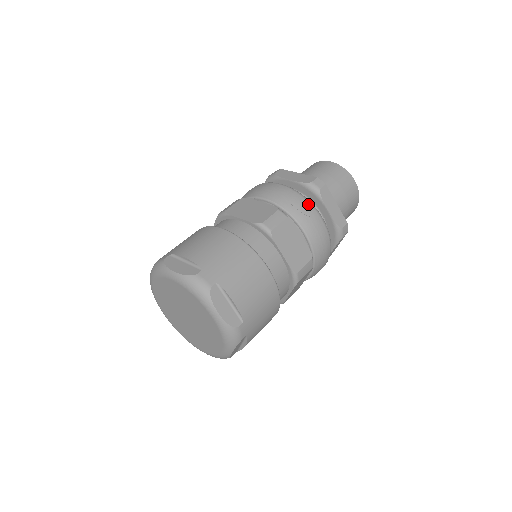
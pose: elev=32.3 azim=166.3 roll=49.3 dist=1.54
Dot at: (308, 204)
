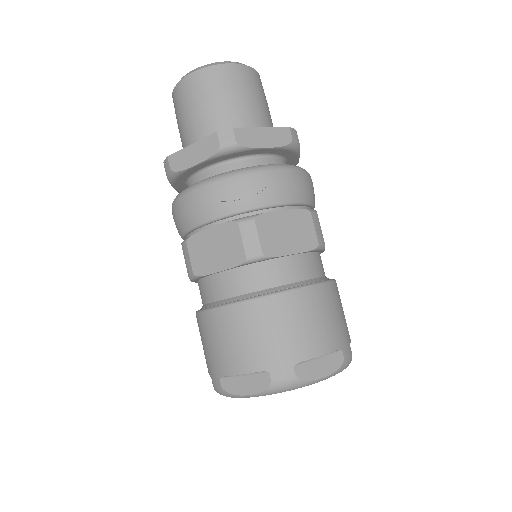
Dot at: (249, 176)
